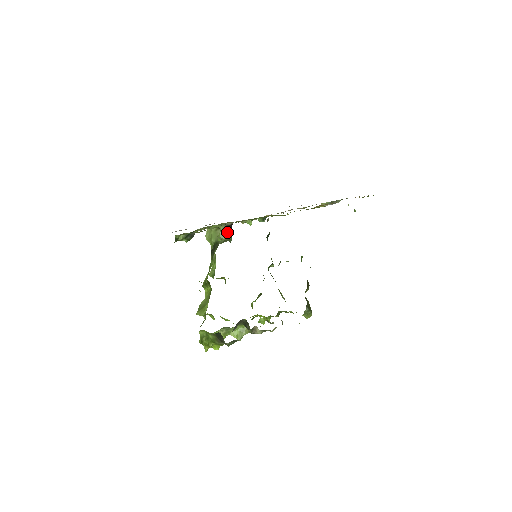
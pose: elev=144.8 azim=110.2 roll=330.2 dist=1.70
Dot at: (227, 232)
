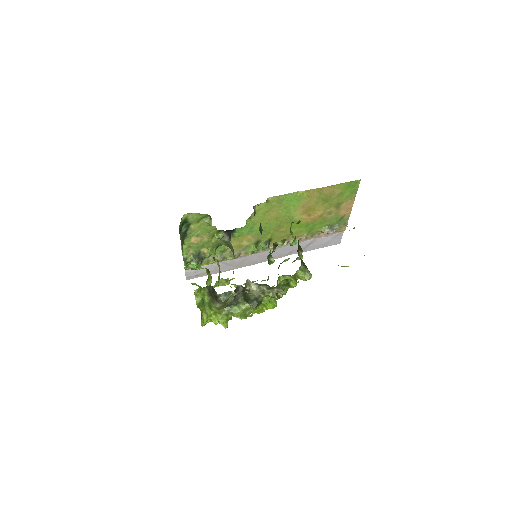
Dot at: (228, 243)
